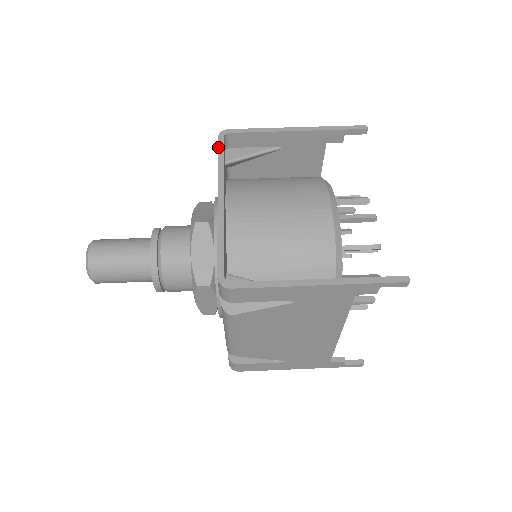
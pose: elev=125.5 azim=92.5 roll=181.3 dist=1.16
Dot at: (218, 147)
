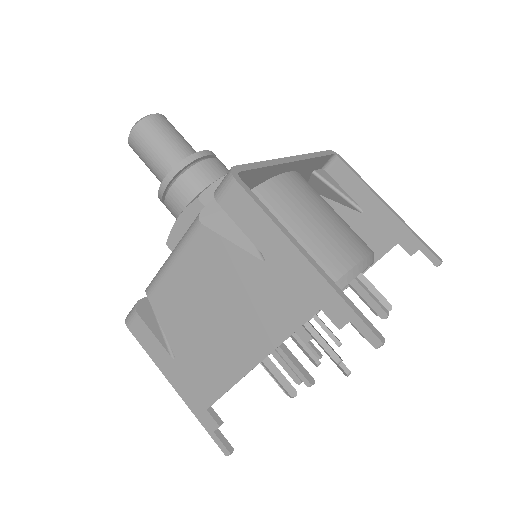
Dot at: (323, 151)
